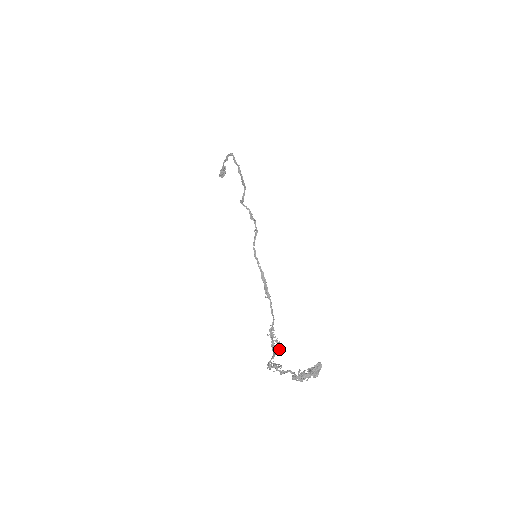
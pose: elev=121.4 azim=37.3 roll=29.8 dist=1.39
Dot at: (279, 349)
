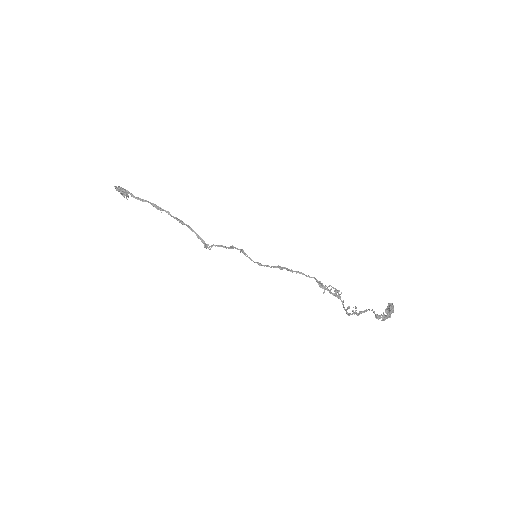
Dot at: occluded
